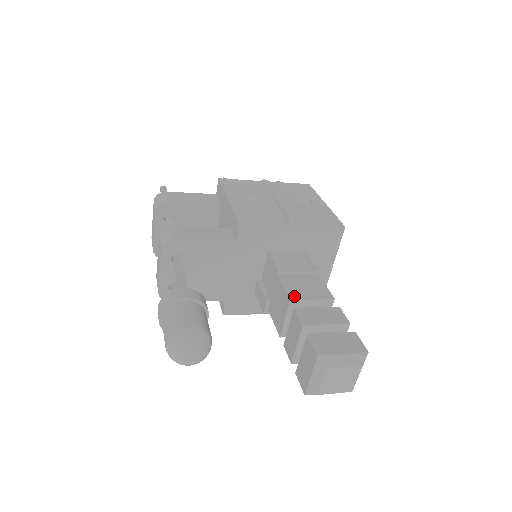
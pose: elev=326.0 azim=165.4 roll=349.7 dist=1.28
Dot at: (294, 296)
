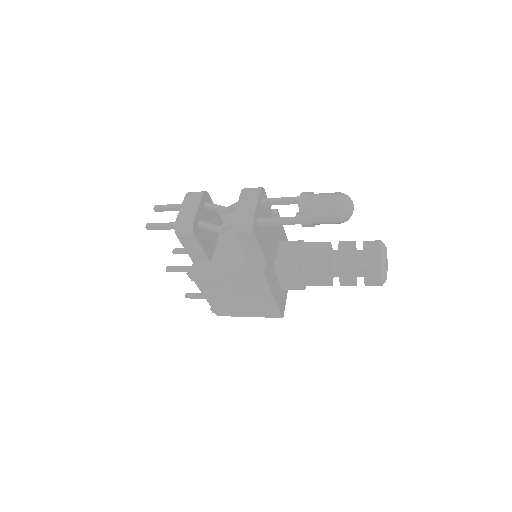
Dot at: occluded
